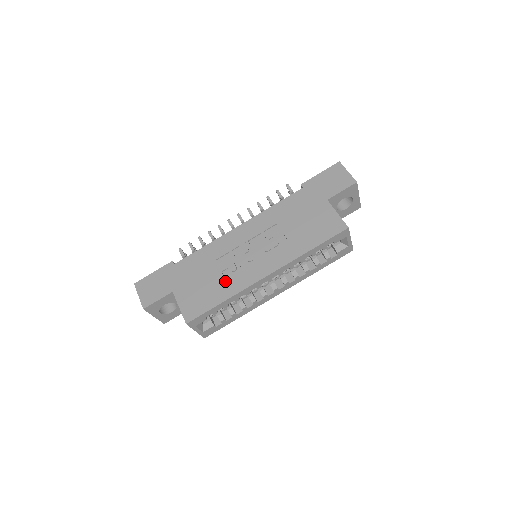
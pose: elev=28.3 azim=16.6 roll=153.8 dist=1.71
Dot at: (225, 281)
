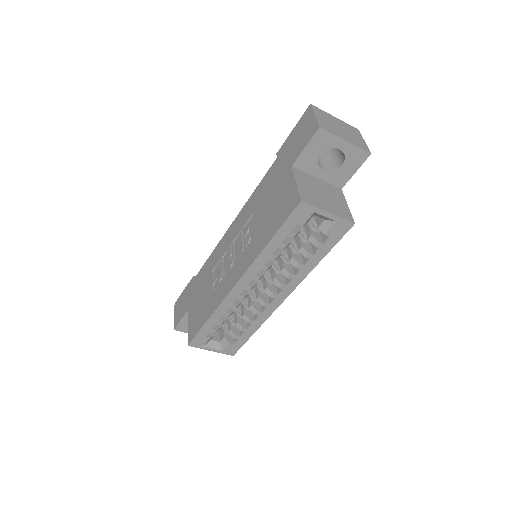
Dot at: (213, 295)
